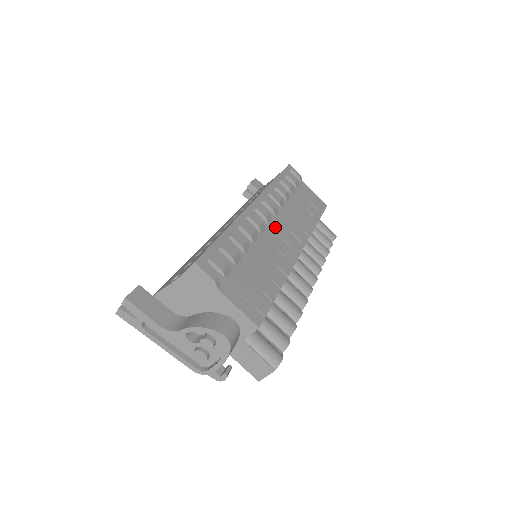
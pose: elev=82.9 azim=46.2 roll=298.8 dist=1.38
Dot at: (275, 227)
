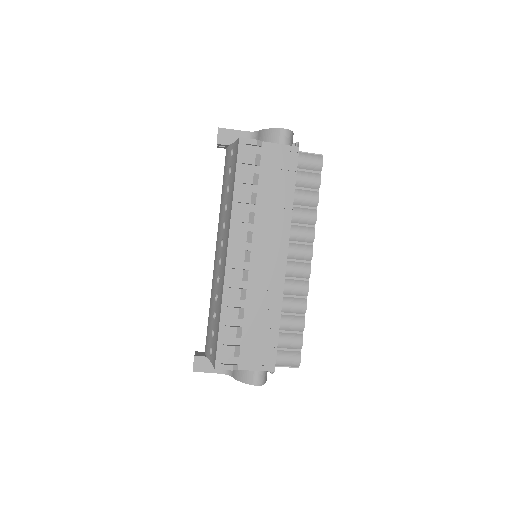
Dot at: (256, 258)
